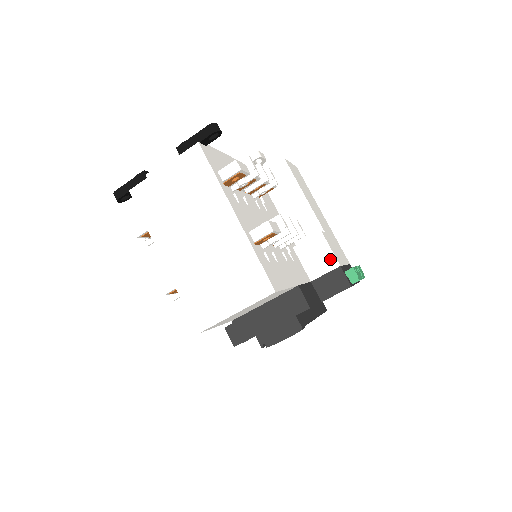
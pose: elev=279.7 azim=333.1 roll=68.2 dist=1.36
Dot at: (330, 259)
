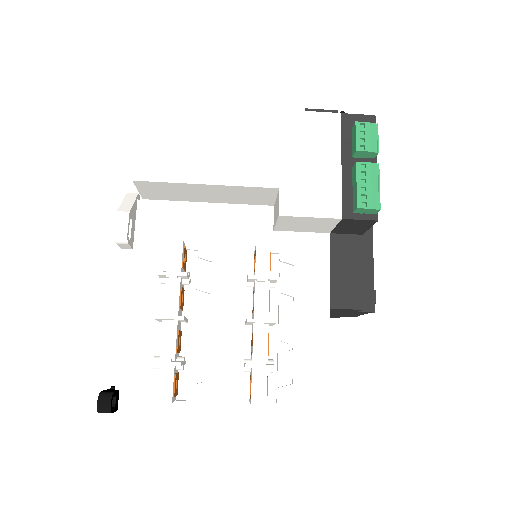
Dot at: (323, 221)
